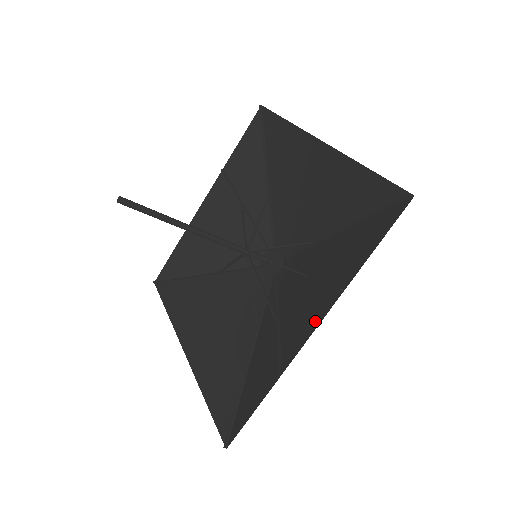
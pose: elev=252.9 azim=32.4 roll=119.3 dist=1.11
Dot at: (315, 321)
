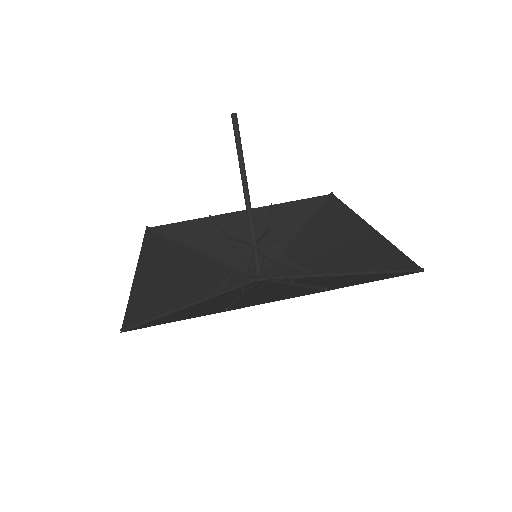
Dot at: (286, 297)
